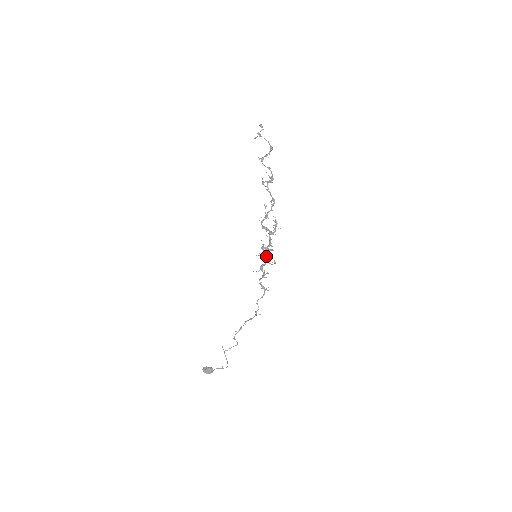
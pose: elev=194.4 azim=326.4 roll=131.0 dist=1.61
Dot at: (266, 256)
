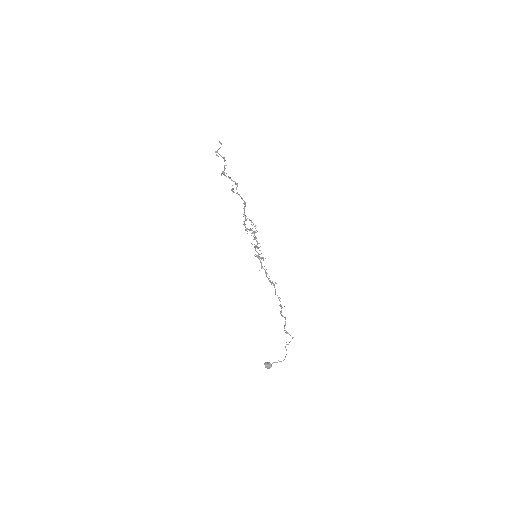
Dot at: occluded
